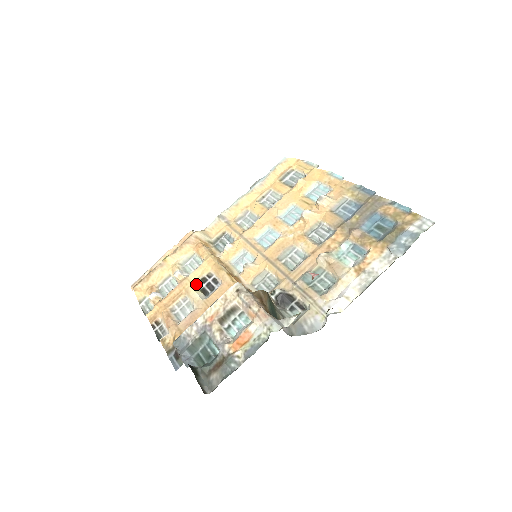
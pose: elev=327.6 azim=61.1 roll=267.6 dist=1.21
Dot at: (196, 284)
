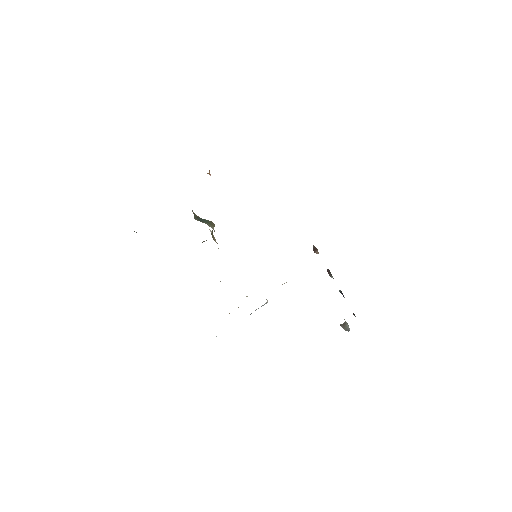
Dot at: occluded
